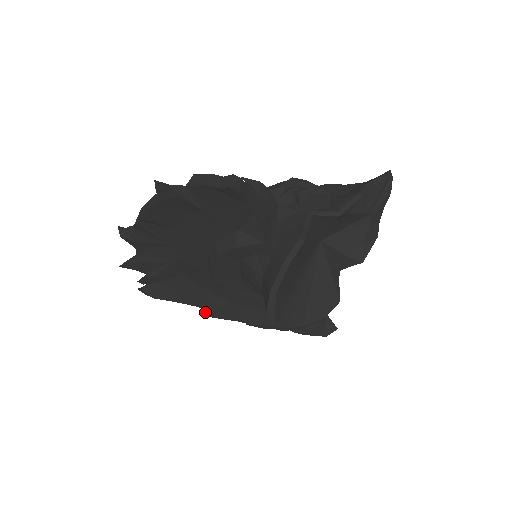
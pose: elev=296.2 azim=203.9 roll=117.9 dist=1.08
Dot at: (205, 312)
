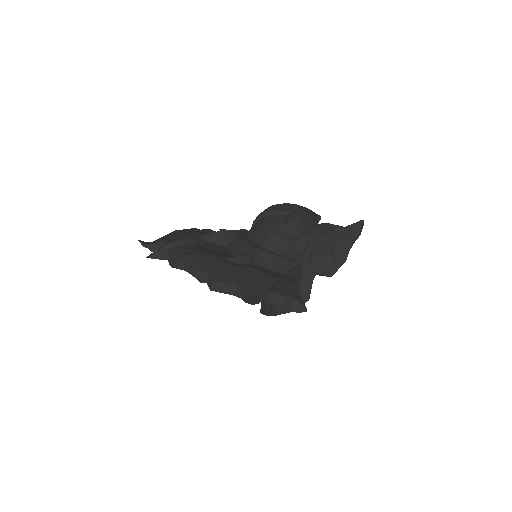
Dot at: occluded
